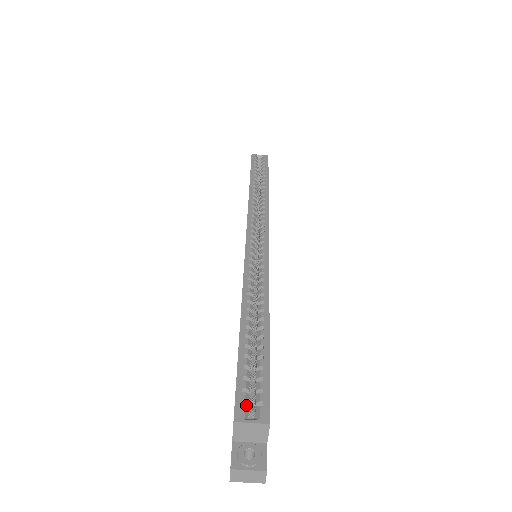
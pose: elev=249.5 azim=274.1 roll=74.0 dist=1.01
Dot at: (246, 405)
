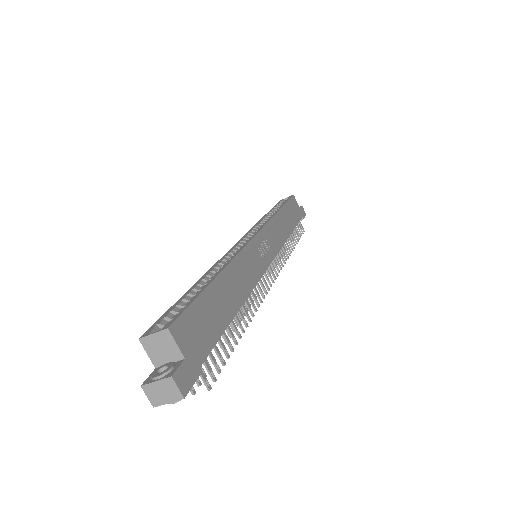
Dot at: occluded
